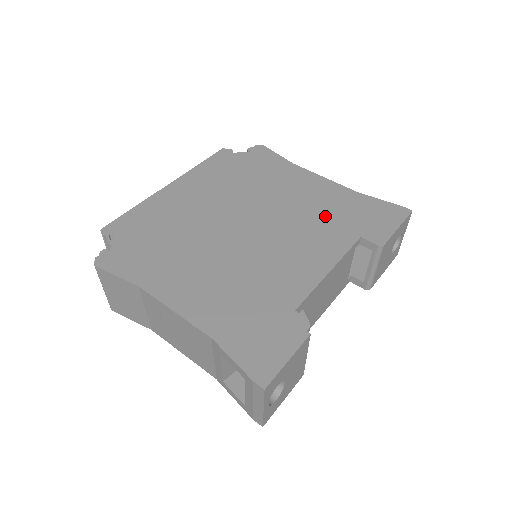
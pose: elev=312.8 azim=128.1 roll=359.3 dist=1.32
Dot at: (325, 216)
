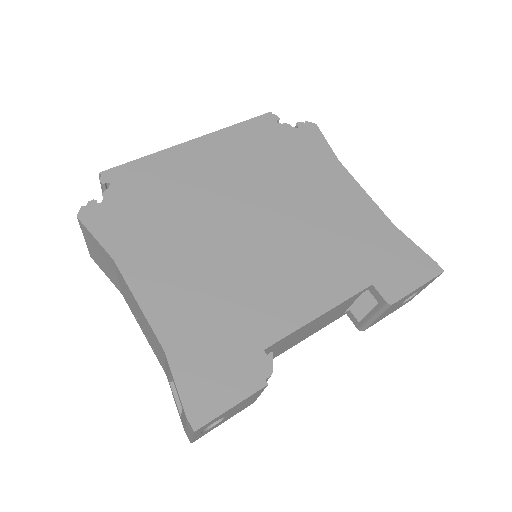
Dot at: (345, 243)
